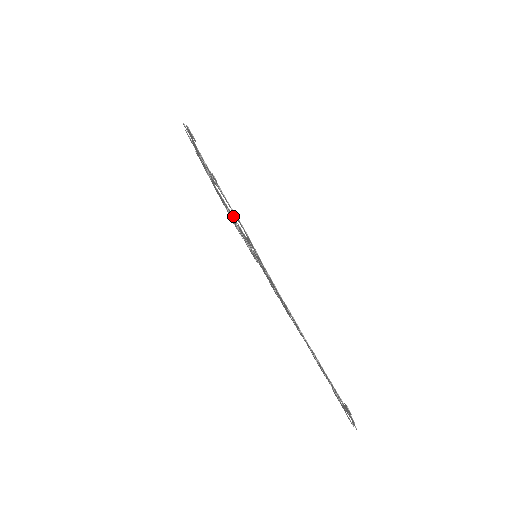
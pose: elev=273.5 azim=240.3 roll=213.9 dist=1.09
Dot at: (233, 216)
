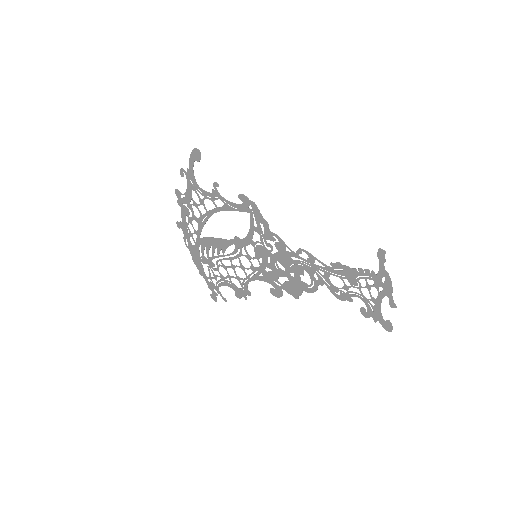
Dot at: occluded
